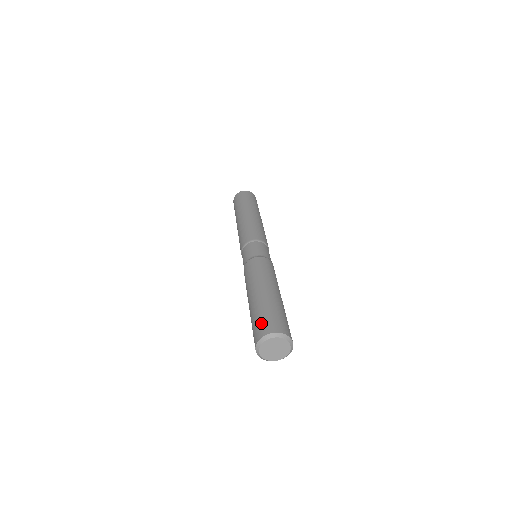
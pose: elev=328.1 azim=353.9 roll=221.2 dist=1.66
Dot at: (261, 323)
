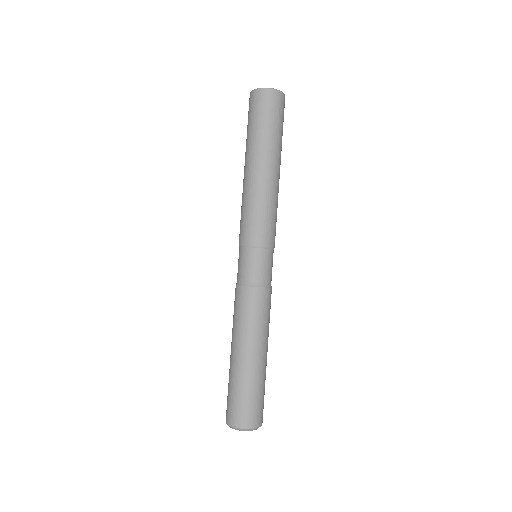
Dot at: (230, 406)
